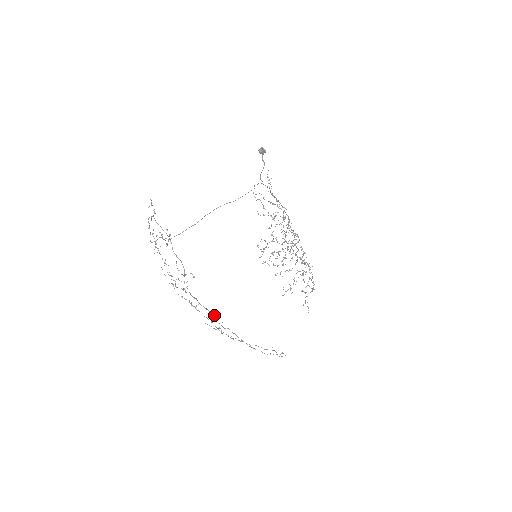
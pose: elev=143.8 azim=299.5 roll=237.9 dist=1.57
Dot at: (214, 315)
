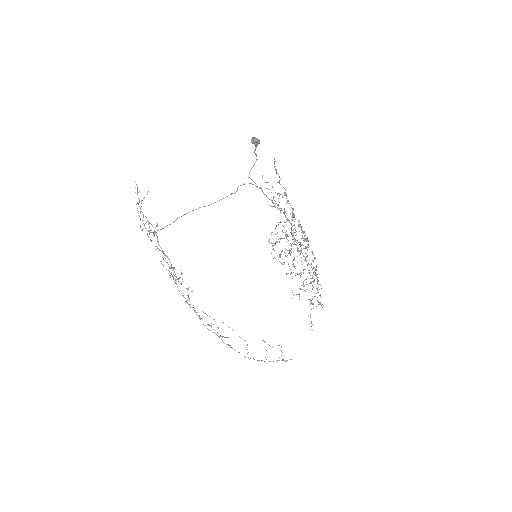
Dot at: occluded
